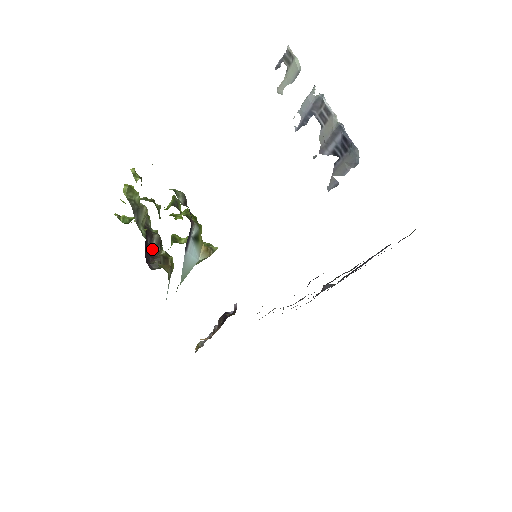
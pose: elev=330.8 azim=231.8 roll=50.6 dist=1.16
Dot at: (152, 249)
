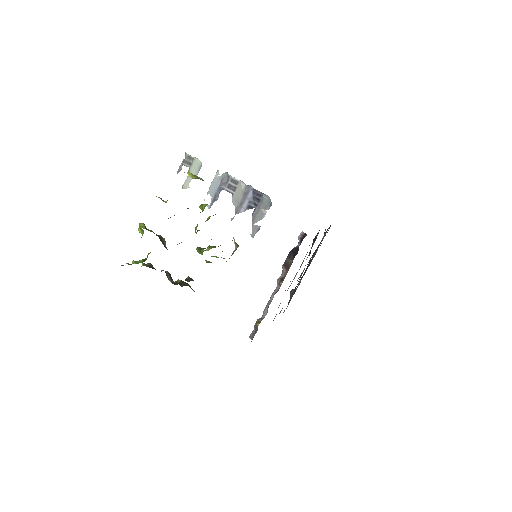
Dot at: occluded
